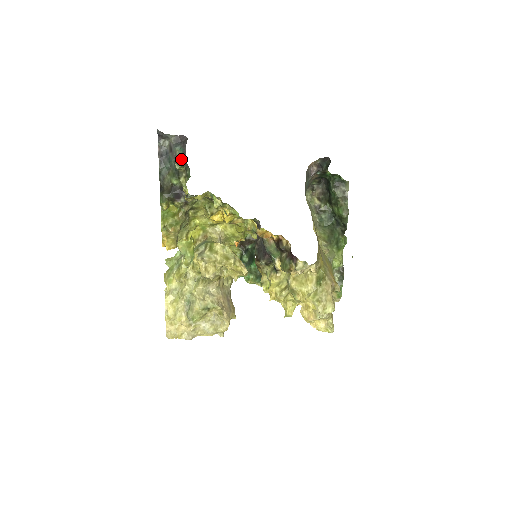
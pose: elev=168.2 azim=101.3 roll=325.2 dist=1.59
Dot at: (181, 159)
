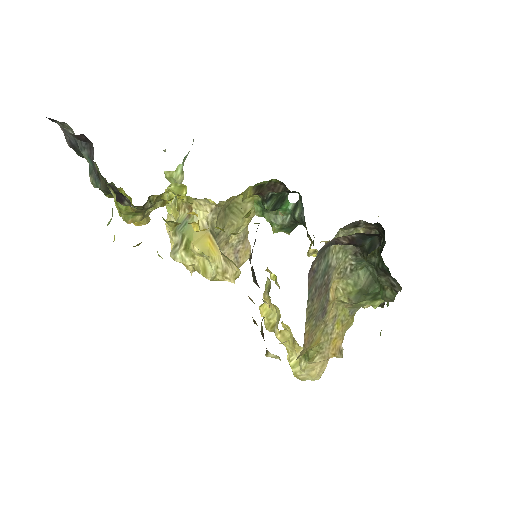
Dot at: (95, 175)
